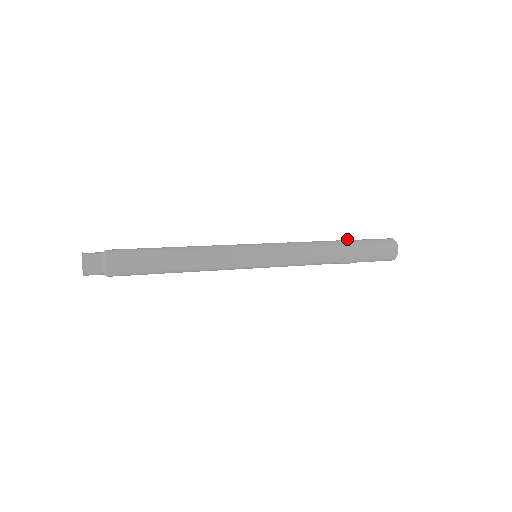
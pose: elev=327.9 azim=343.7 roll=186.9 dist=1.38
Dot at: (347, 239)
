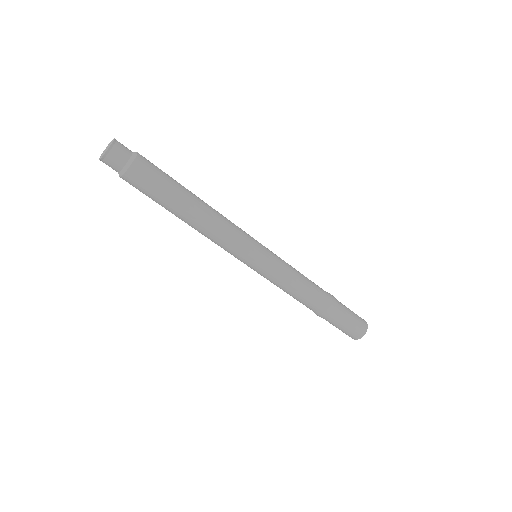
Dot at: occluded
